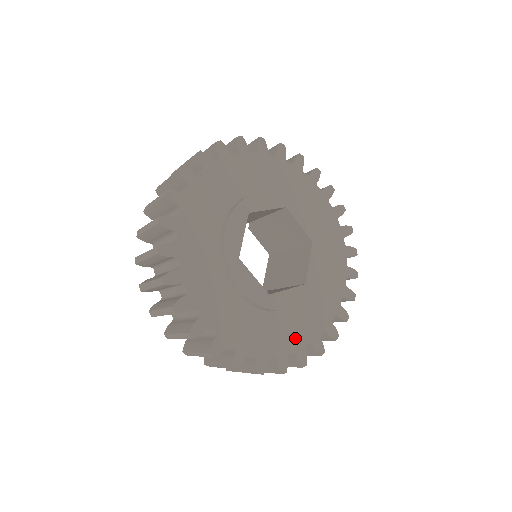
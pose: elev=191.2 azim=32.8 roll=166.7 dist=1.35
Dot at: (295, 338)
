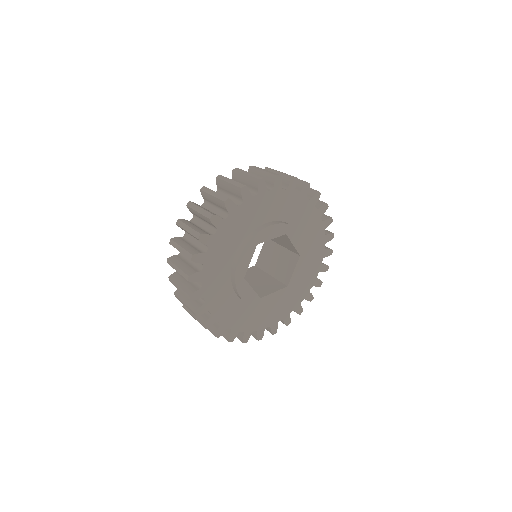
Dot at: (272, 318)
